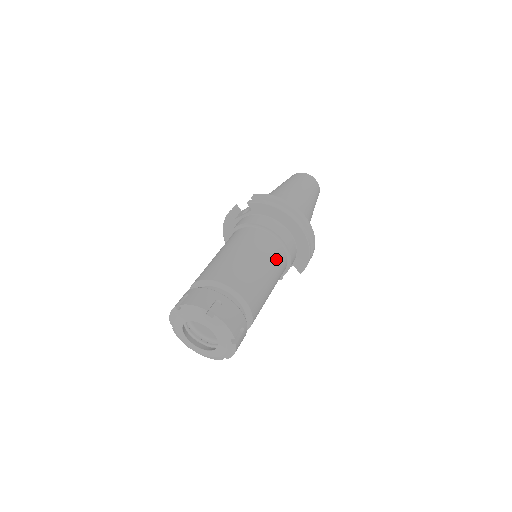
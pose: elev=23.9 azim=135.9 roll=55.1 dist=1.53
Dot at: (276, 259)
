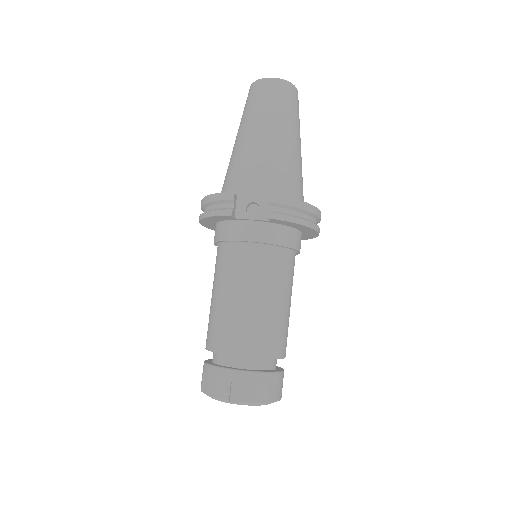
Dot at: occluded
